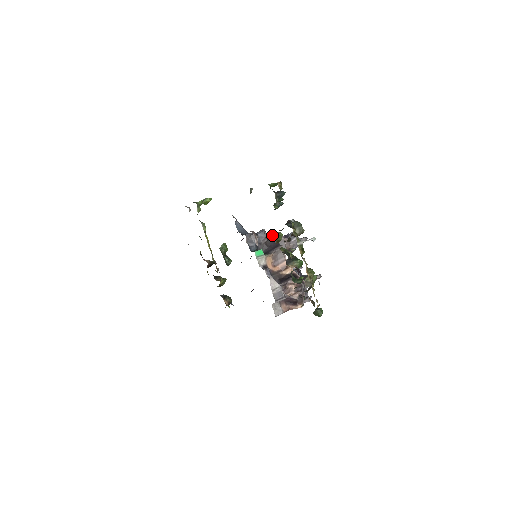
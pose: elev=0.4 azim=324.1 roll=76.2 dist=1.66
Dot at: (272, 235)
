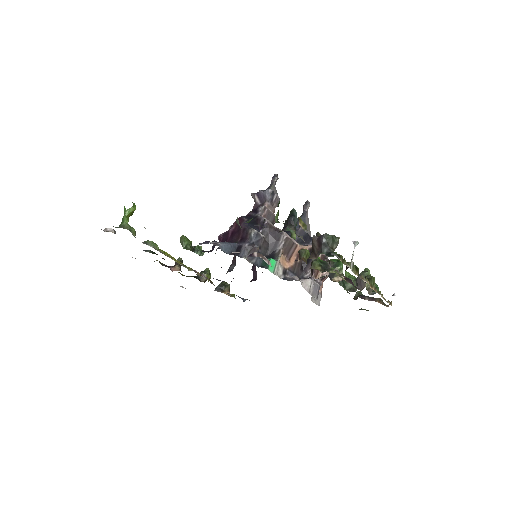
Dot at: (263, 225)
